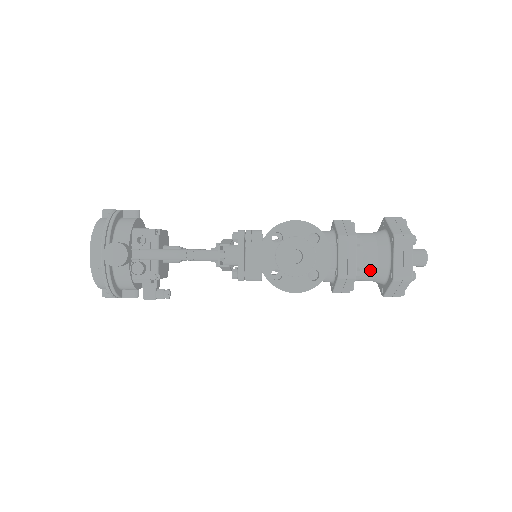
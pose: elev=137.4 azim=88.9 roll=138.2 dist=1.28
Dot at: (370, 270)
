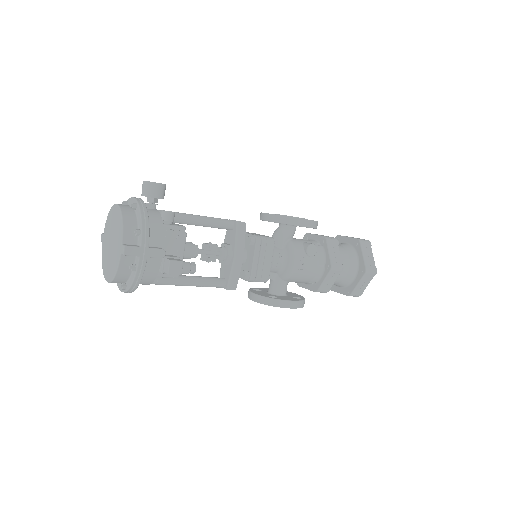
Dot at: (341, 249)
